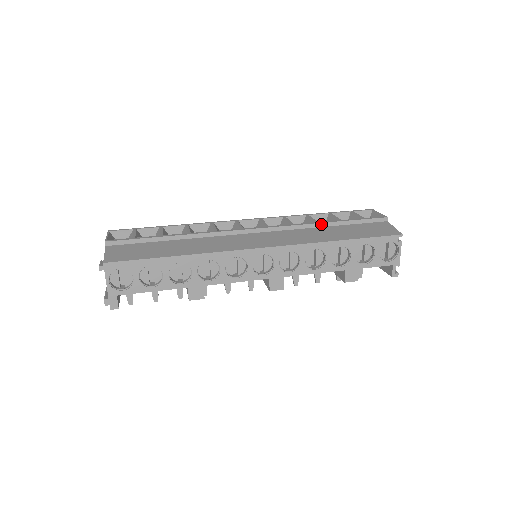
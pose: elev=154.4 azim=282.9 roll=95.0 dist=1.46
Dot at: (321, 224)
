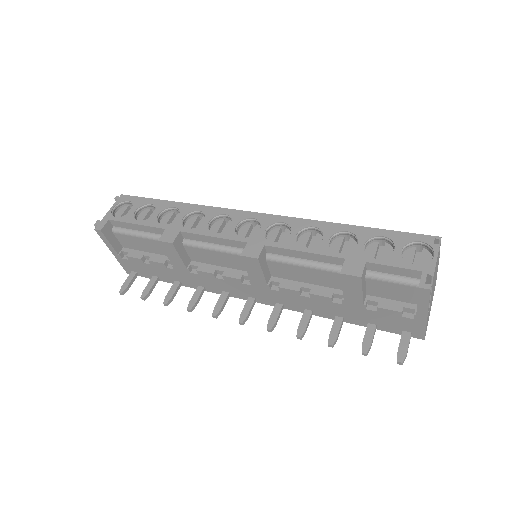
Dot at: occluded
